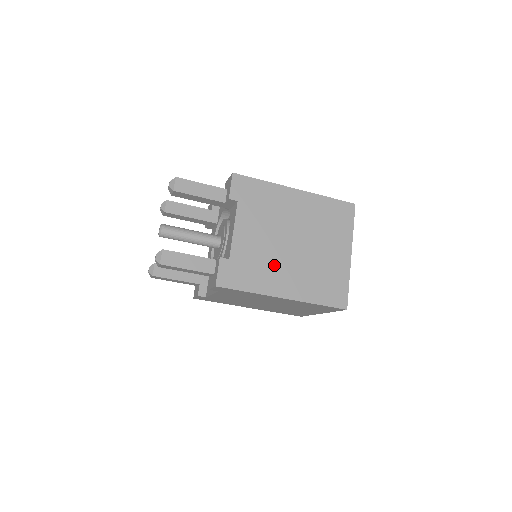
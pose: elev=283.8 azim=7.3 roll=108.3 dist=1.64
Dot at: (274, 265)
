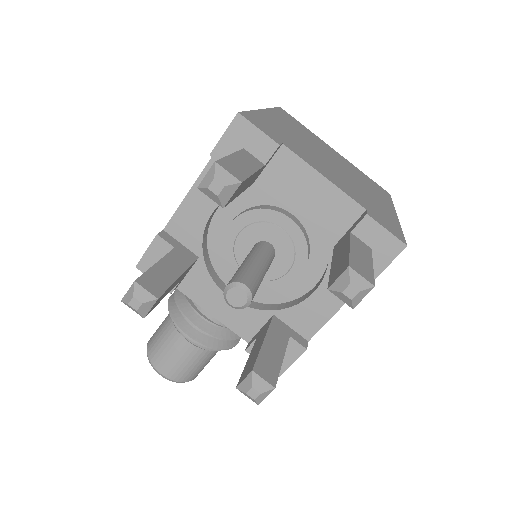
Dot at: (362, 191)
